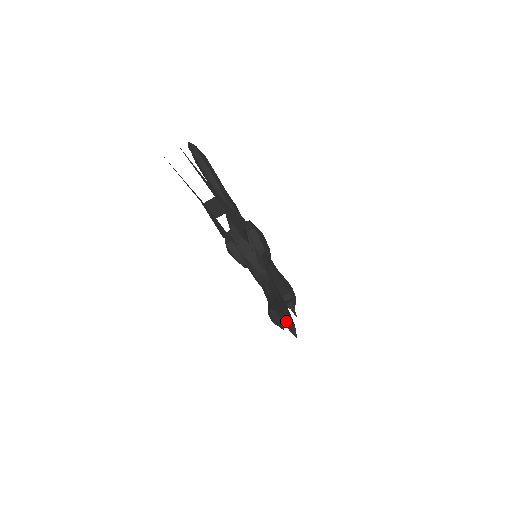
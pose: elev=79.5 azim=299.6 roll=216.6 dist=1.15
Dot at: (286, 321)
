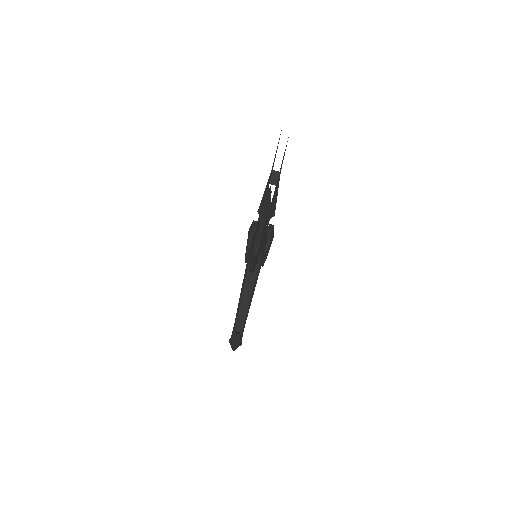
Dot at: (258, 241)
